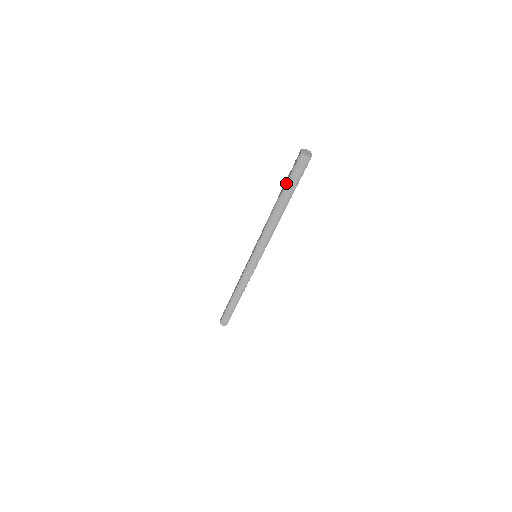
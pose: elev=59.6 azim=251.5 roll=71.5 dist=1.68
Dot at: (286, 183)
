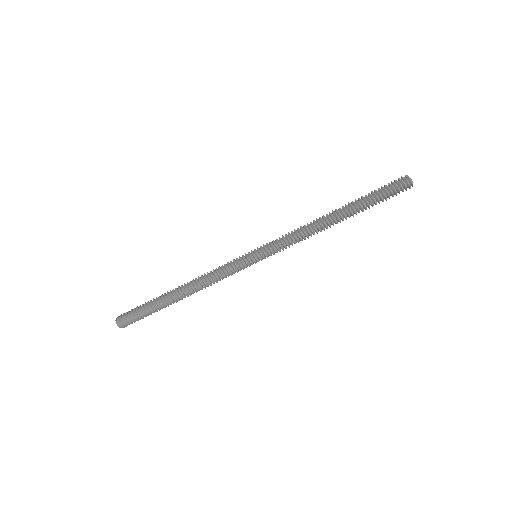
Dot at: (368, 196)
